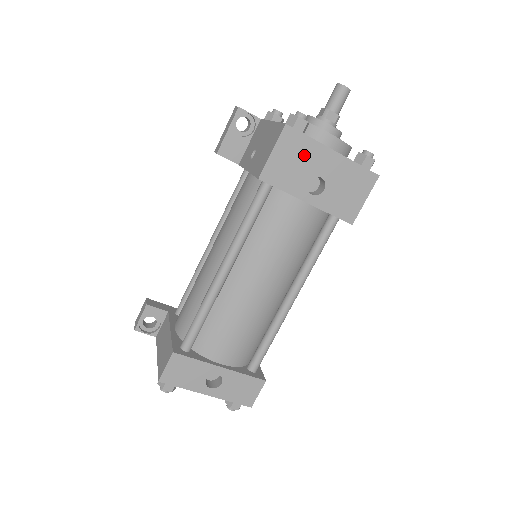
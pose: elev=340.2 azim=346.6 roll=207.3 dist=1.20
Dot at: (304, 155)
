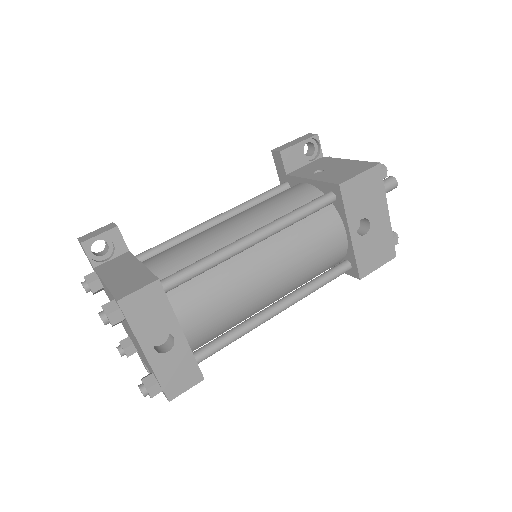
Dot at: (373, 196)
